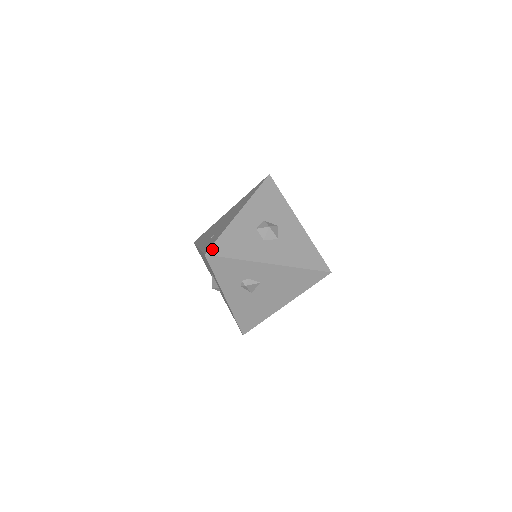
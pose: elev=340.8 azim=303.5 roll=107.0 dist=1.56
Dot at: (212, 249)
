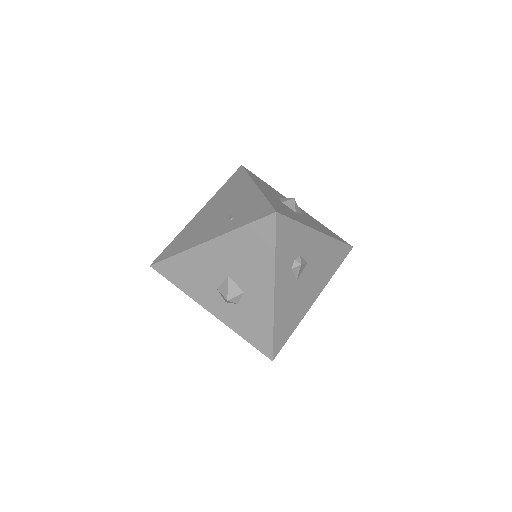
Dot at: (275, 208)
